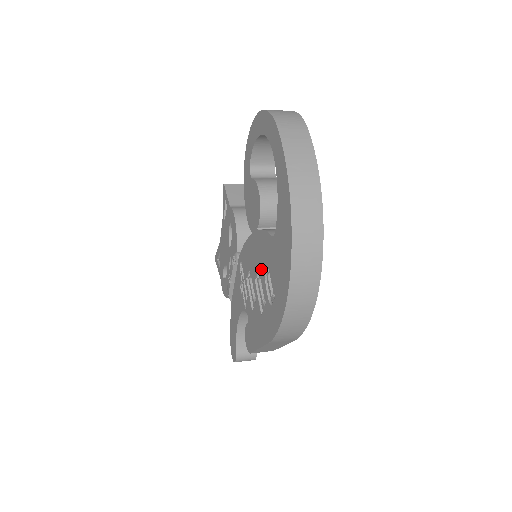
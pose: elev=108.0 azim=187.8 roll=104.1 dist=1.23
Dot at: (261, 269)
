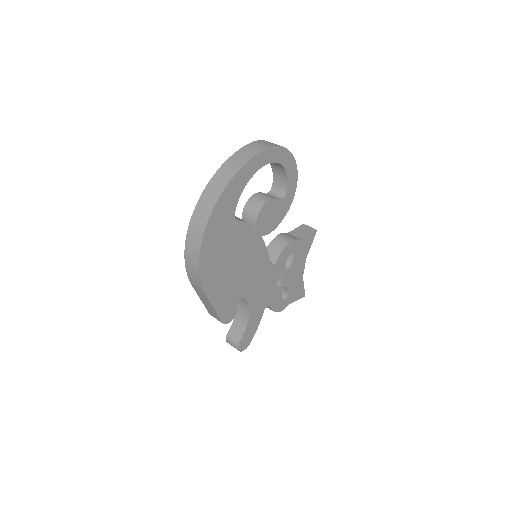
Dot at: occluded
